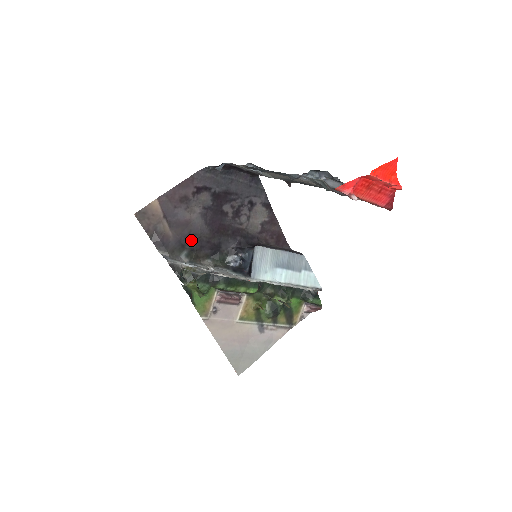
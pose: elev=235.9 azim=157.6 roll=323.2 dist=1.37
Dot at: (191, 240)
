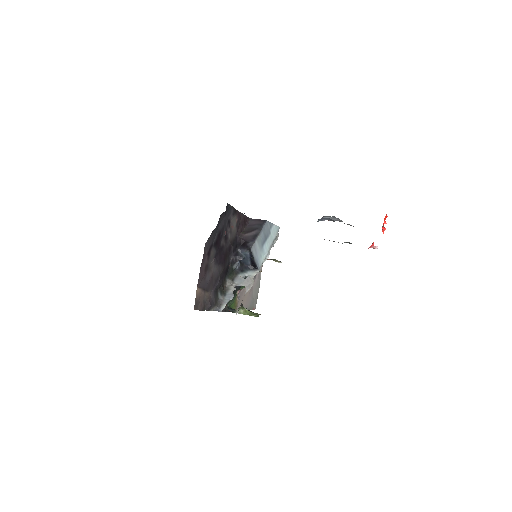
Dot at: (218, 283)
